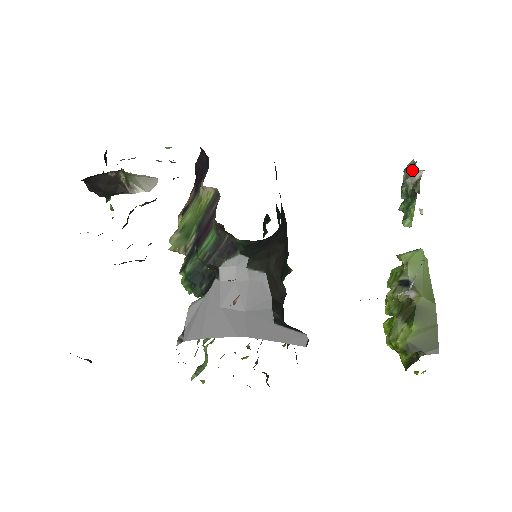
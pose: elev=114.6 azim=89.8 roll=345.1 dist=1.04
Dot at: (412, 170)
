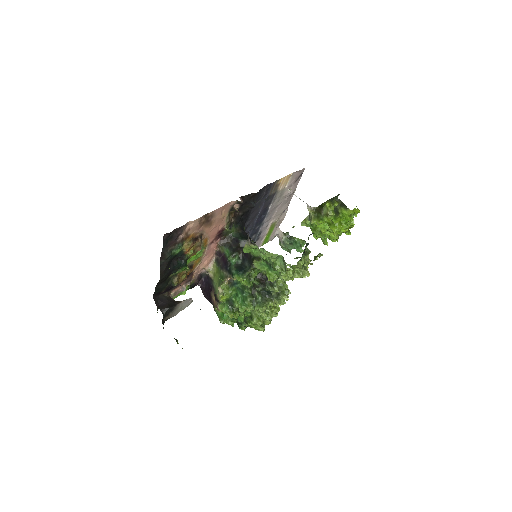
Dot at: (280, 238)
